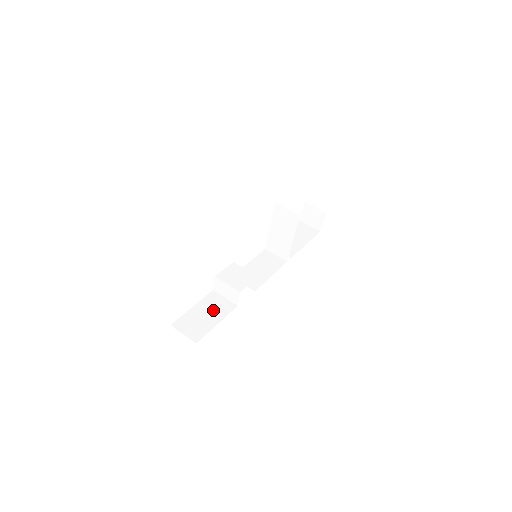
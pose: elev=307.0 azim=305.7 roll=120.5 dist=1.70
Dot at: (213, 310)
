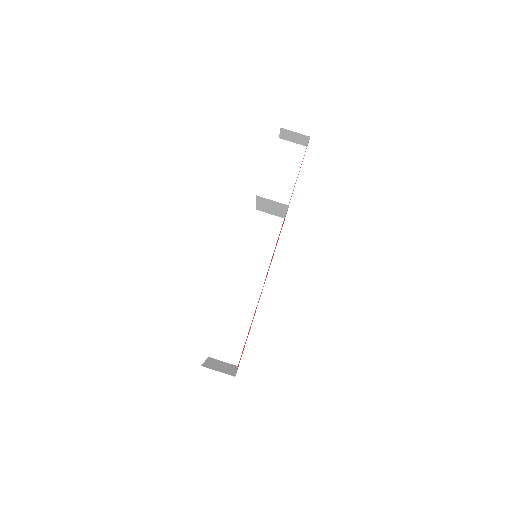
Dot at: (237, 323)
